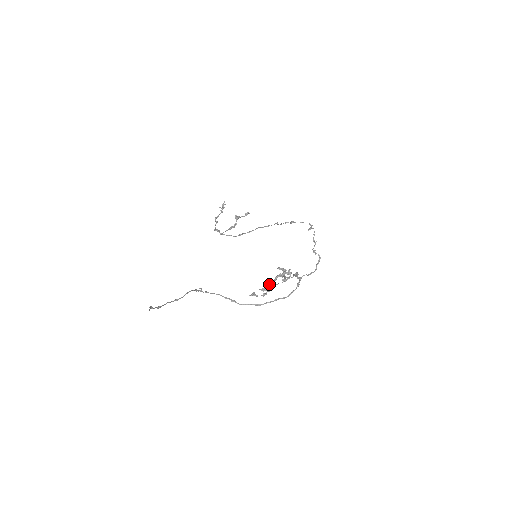
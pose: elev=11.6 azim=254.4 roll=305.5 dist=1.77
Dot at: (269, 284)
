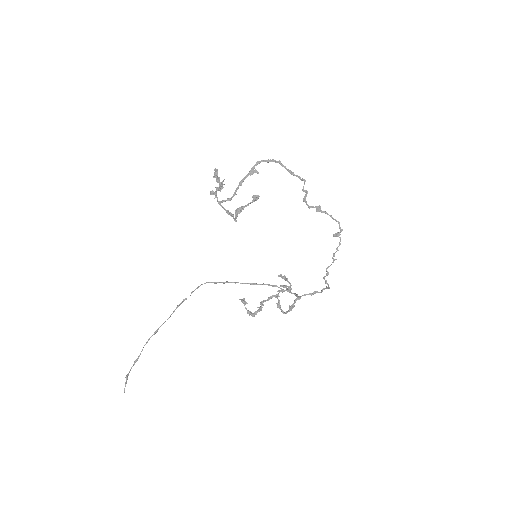
Dot at: (260, 304)
